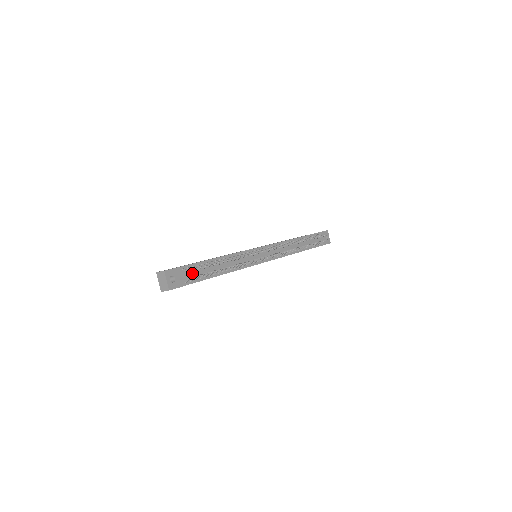
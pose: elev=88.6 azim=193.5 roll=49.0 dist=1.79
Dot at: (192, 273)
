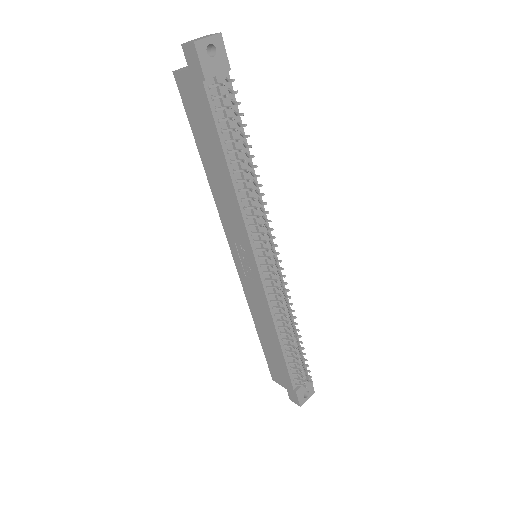
Dot at: occluded
